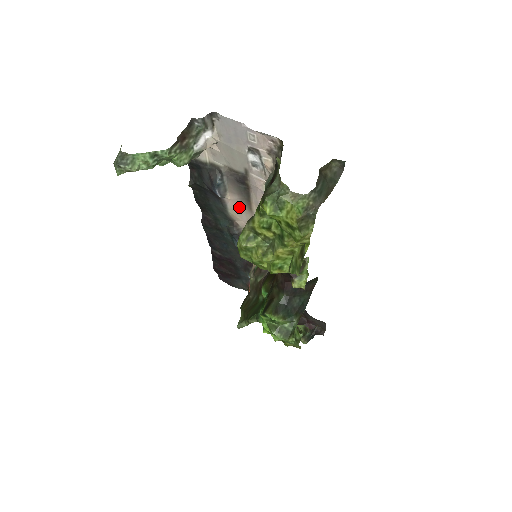
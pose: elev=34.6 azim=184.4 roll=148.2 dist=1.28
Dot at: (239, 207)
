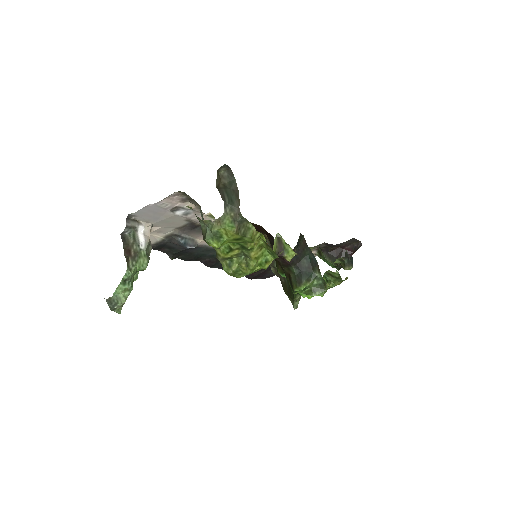
Dot at: occluded
